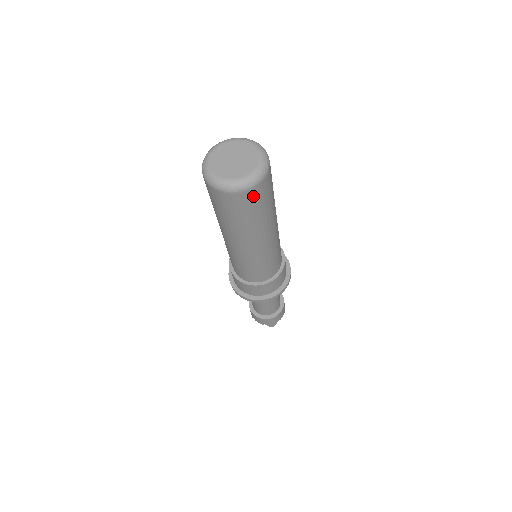
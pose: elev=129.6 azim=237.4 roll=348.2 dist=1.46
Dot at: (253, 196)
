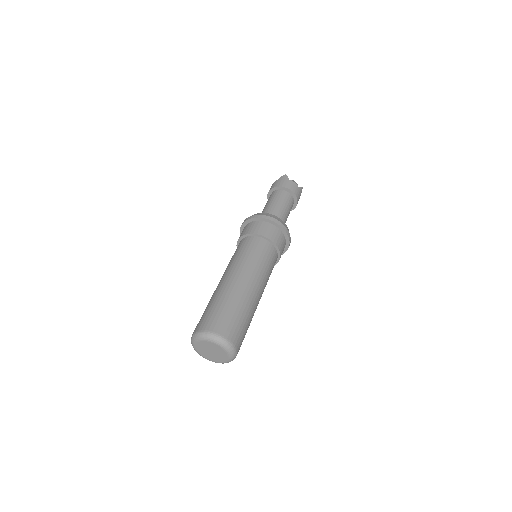
Dot at: occluded
